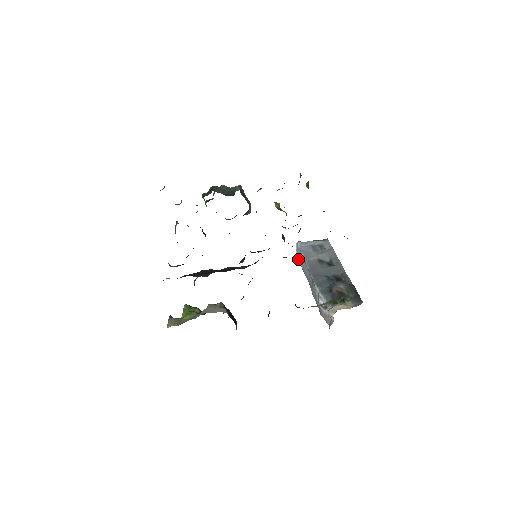
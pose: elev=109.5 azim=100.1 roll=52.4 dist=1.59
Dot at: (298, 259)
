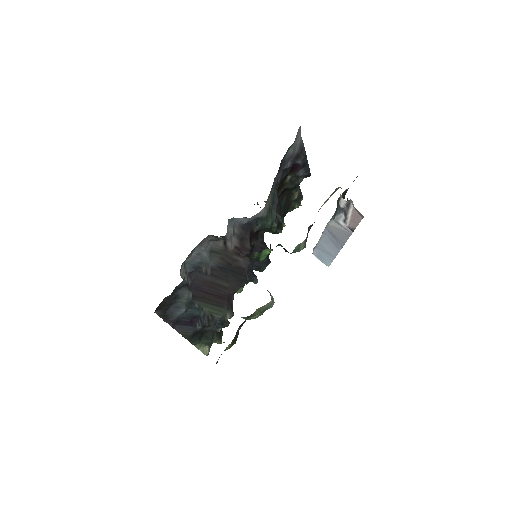
Dot at: (327, 263)
